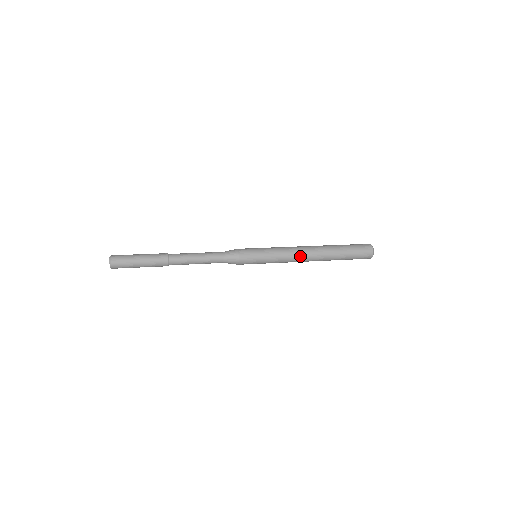
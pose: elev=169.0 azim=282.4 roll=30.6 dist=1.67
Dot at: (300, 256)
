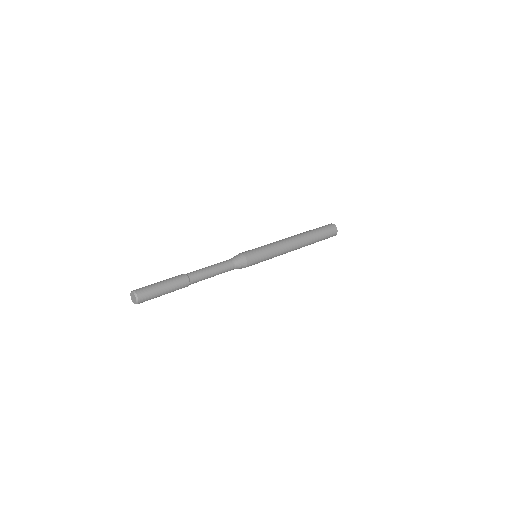
Dot at: (290, 244)
